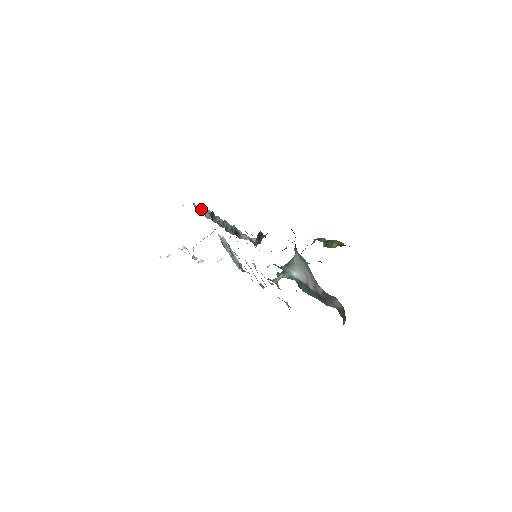
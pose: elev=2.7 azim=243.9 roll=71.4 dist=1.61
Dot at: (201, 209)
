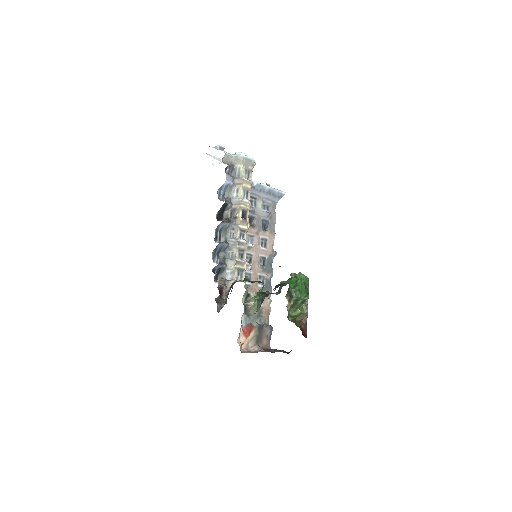
Dot at: (219, 188)
